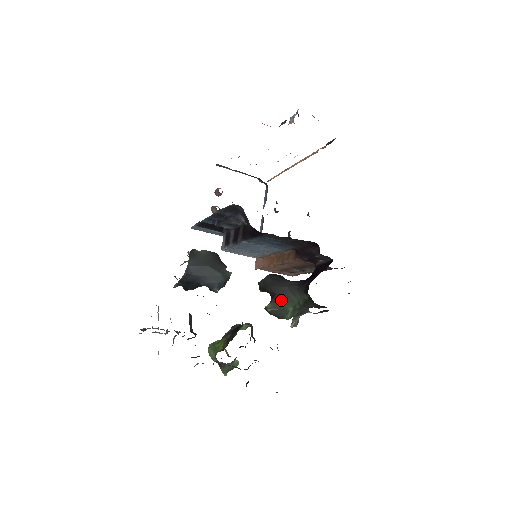
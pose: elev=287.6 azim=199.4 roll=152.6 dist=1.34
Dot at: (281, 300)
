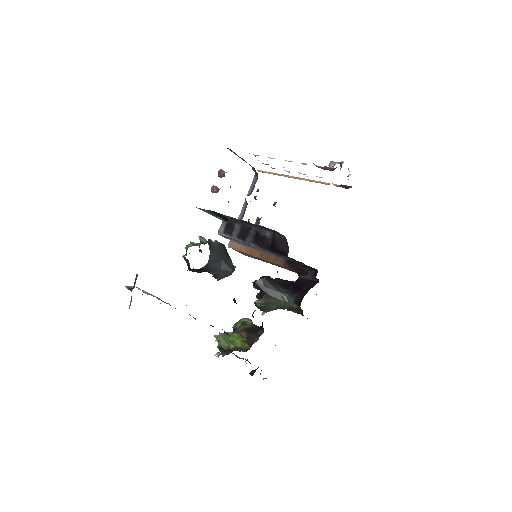
Dot at: (271, 300)
